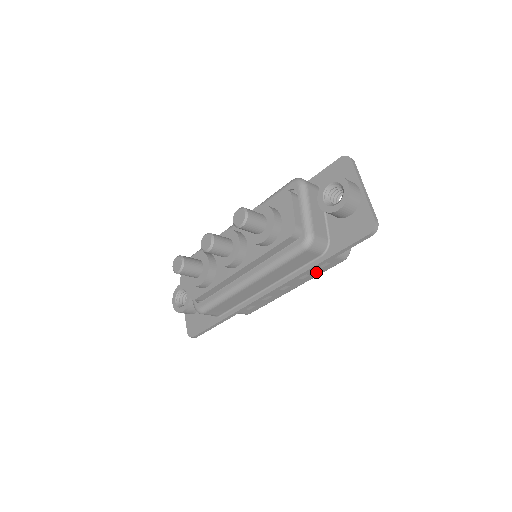
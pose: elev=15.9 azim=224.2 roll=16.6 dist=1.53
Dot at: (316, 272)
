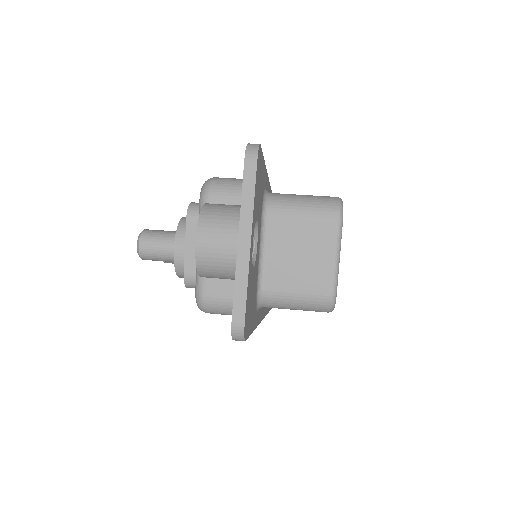
Dot at: occluded
